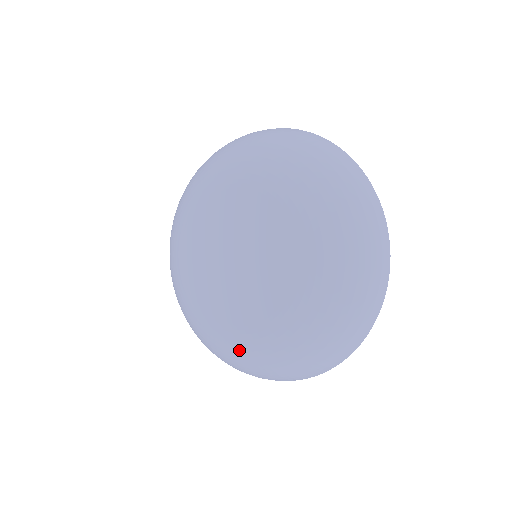
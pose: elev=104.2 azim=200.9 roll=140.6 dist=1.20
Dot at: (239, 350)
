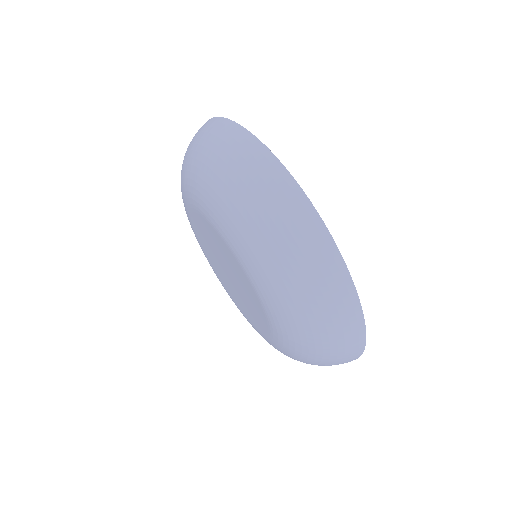
Dot at: occluded
